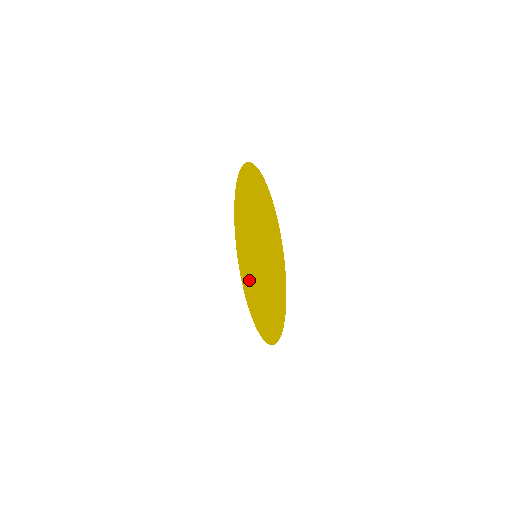
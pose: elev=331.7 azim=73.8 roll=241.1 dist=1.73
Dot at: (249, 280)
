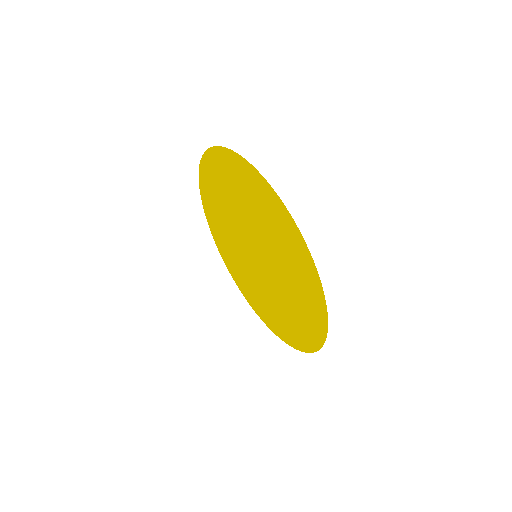
Dot at: (257, 293)
